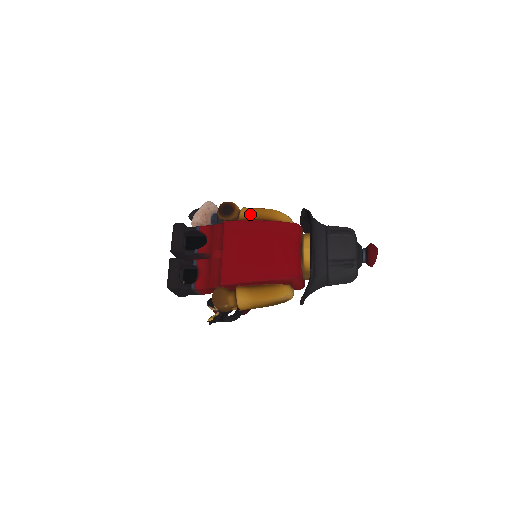
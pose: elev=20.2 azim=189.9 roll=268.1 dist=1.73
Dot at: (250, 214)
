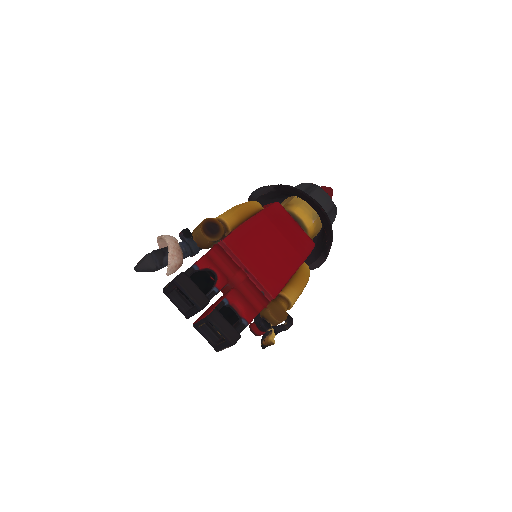
Dot at: (236, 218)
